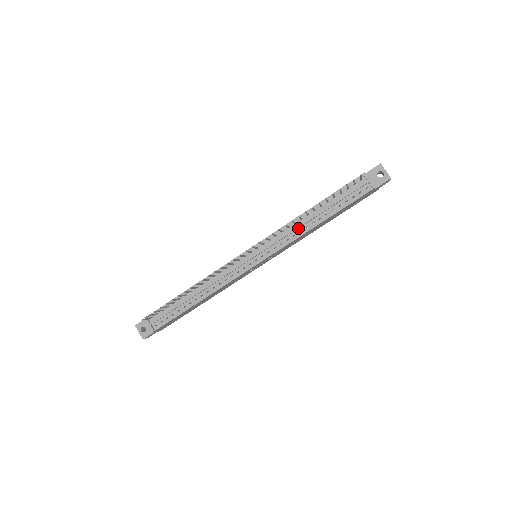
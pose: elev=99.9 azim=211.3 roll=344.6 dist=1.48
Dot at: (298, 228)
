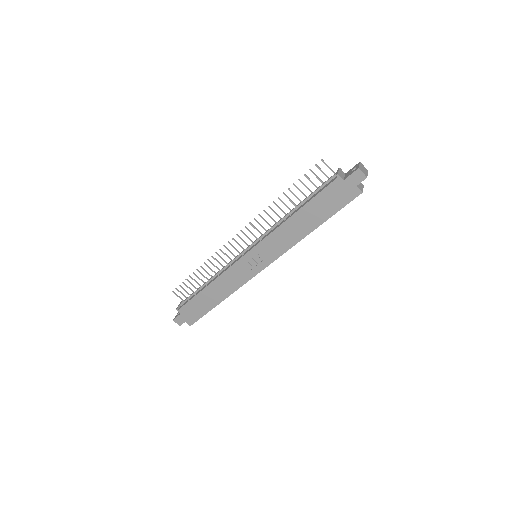
Dot at: (281, 222)
